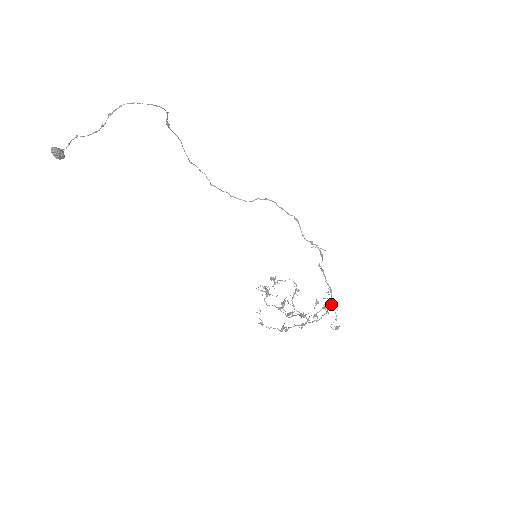
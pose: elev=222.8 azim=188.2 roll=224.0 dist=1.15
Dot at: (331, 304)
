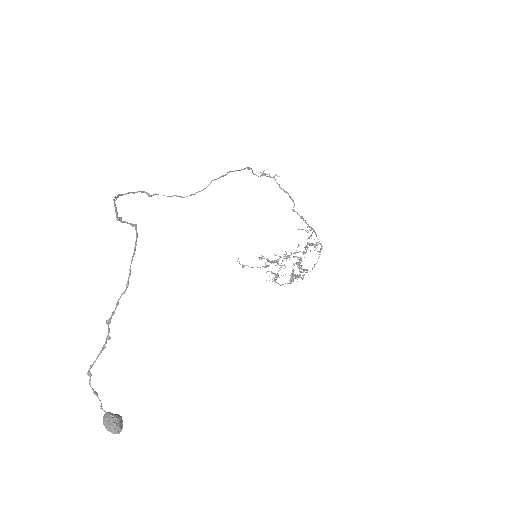
Dot at: occluded
